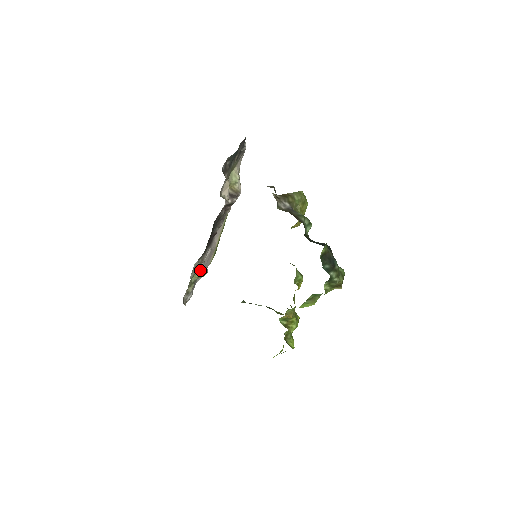
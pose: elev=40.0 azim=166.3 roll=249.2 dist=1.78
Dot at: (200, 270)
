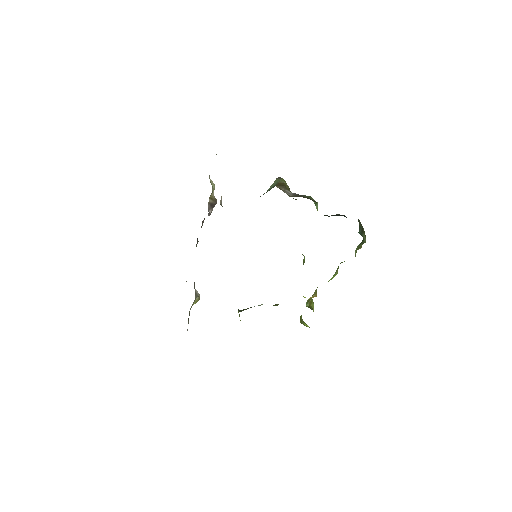
Dot at: (196, 297)
